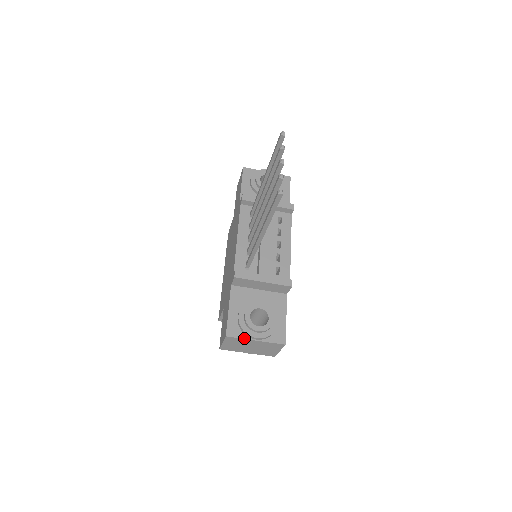
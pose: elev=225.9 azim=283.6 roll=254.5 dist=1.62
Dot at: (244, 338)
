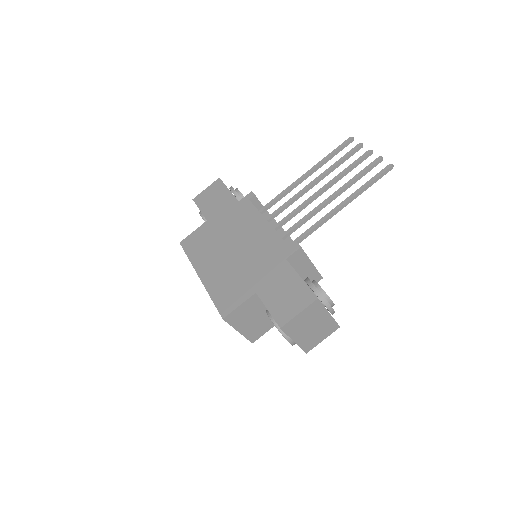
Dot at: occluded
